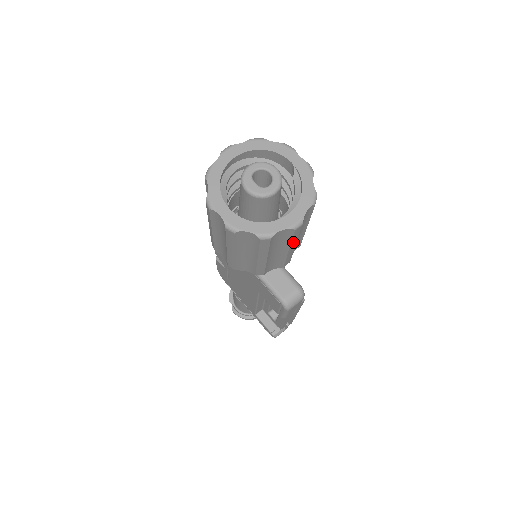
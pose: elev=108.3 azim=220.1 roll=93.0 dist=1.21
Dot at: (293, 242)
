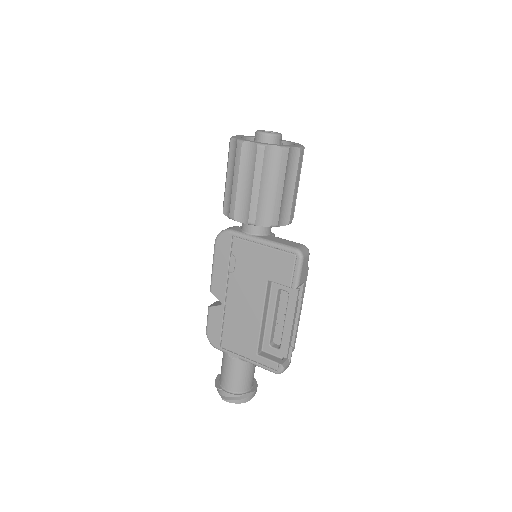
Dot at: (297, 175)
